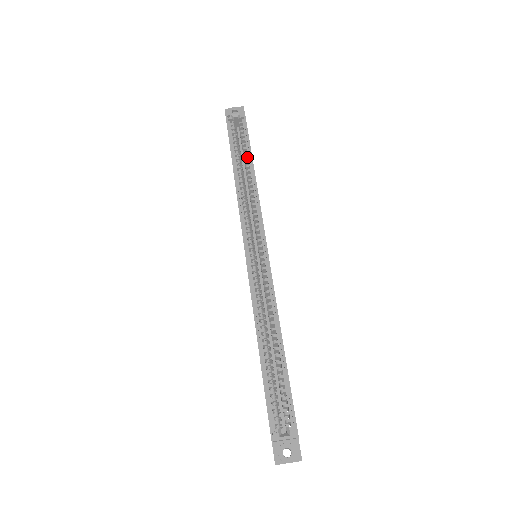
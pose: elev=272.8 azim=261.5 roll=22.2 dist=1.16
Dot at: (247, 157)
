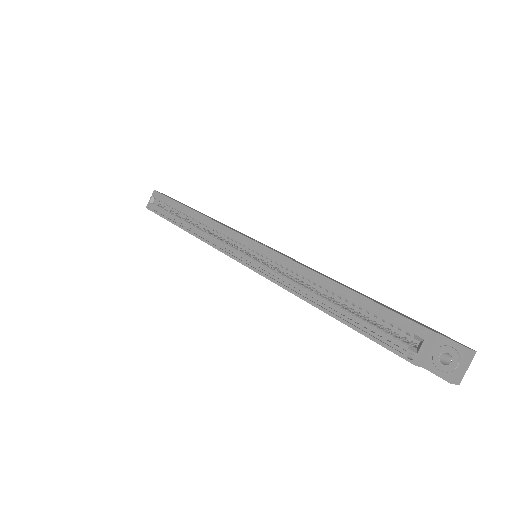
Dot at: (182, 210)
